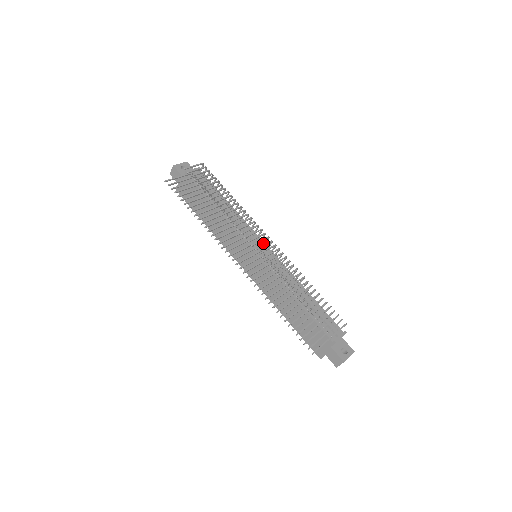
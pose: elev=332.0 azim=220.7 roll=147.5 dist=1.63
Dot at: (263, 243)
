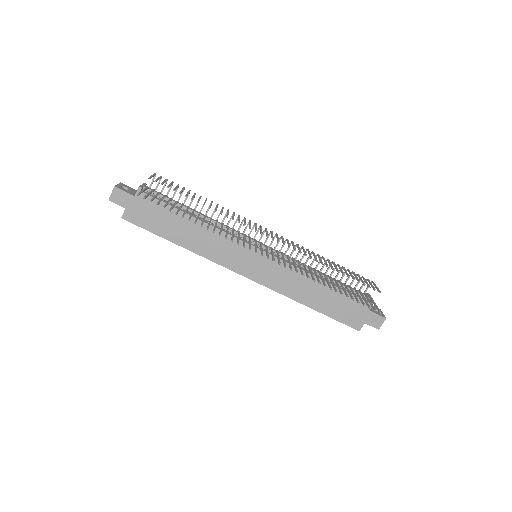
Dot at: occluded
